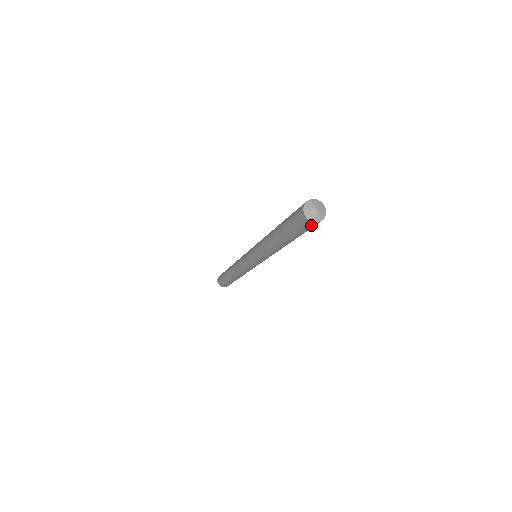
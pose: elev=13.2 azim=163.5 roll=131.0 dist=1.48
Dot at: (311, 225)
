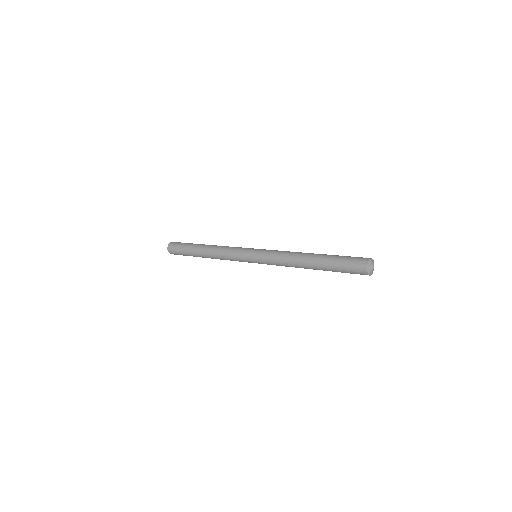
Dot at: (361, 272)
